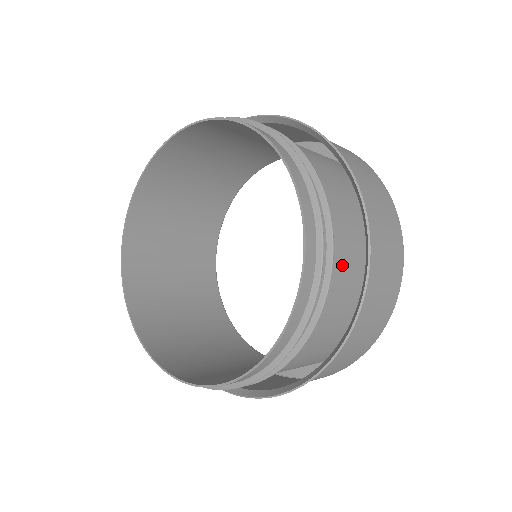
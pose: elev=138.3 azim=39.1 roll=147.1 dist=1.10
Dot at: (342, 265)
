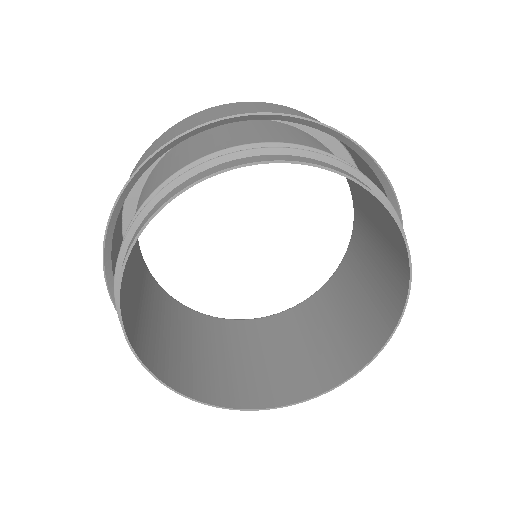
Dot at: occluded
